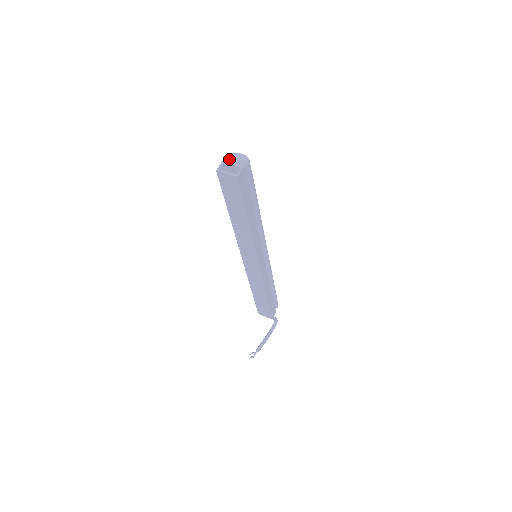
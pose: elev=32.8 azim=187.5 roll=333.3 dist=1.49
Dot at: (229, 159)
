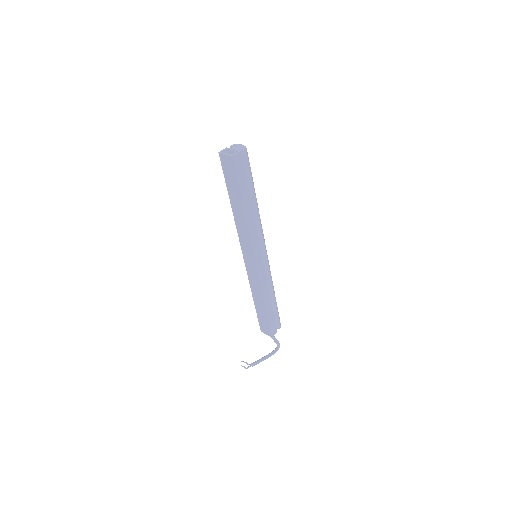
Dot at: (231, 147)
